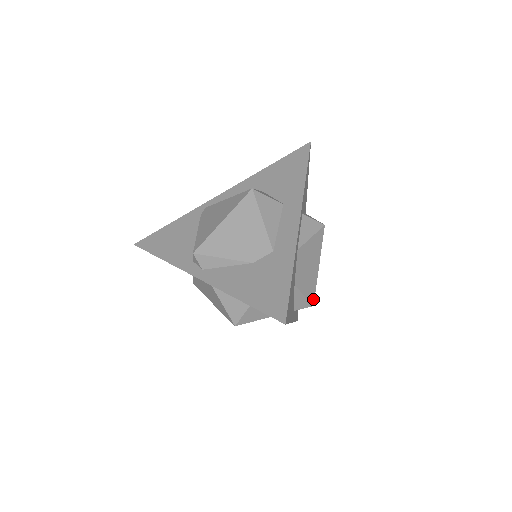
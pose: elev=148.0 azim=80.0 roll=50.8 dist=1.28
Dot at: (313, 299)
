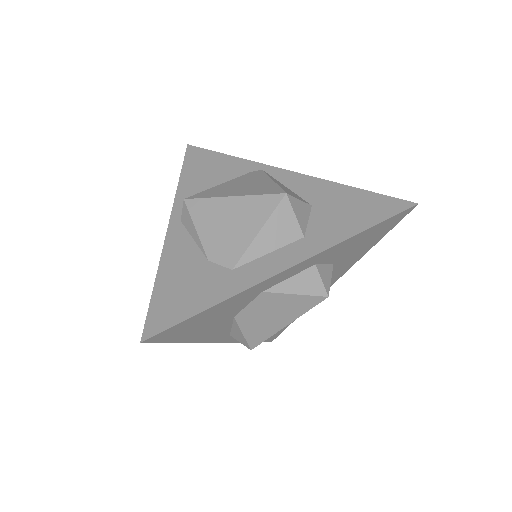
Dot at: (255, 345)
